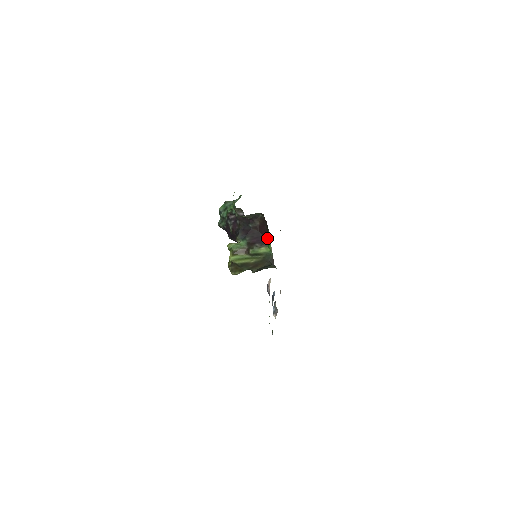
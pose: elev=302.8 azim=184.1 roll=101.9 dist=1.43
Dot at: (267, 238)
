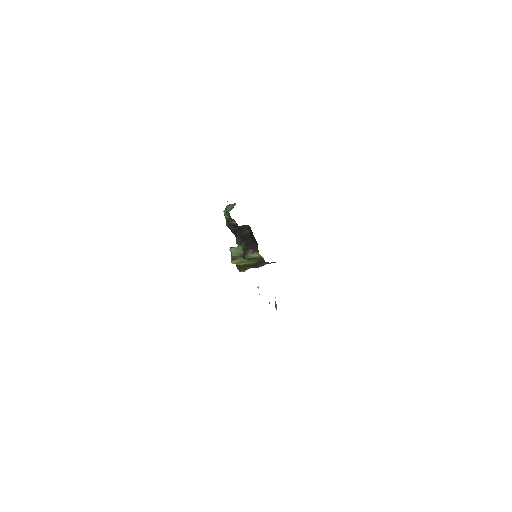
Dot at: (257, 244)
